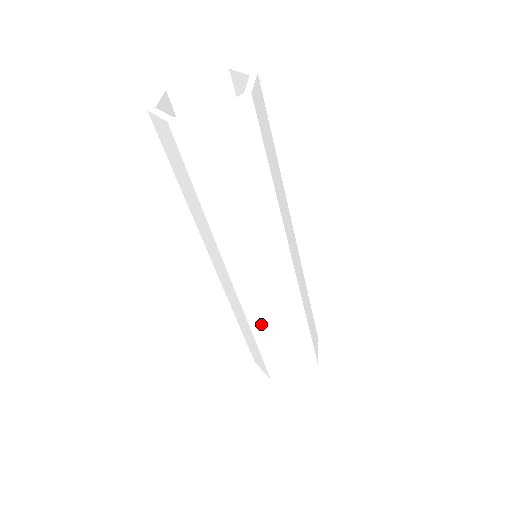
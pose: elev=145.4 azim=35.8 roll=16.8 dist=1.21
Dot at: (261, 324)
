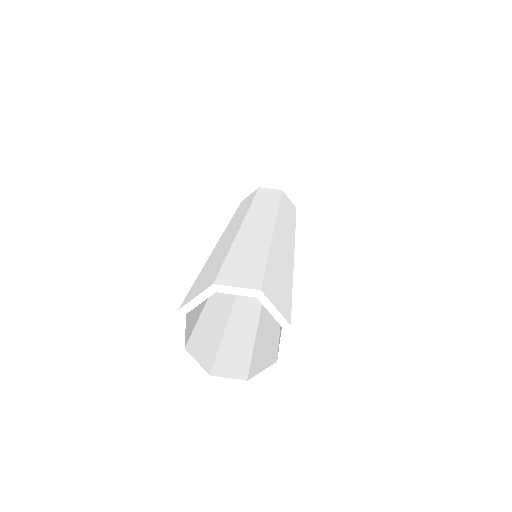
Dot at: occluded
